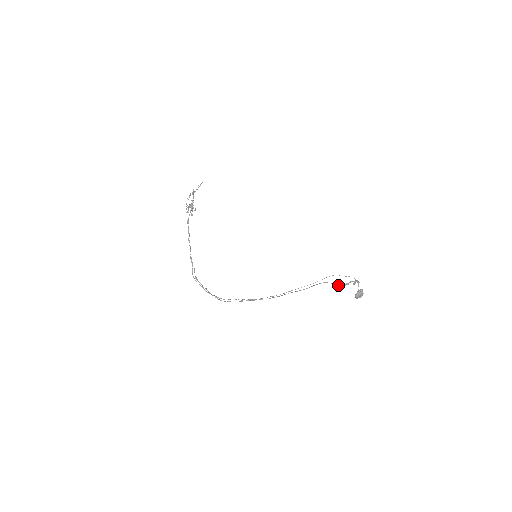
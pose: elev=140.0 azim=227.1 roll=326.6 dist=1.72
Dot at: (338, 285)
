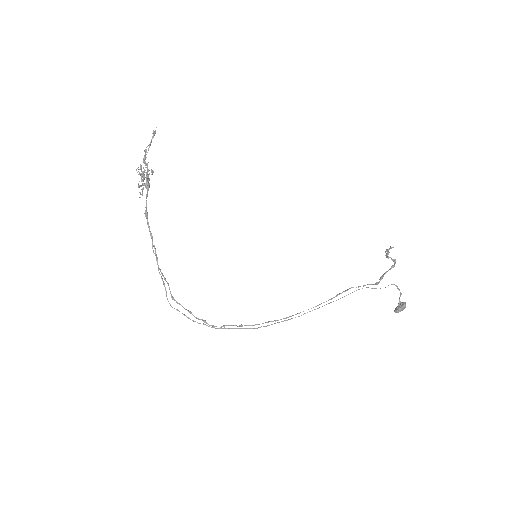
Dot at: (370, 284)
